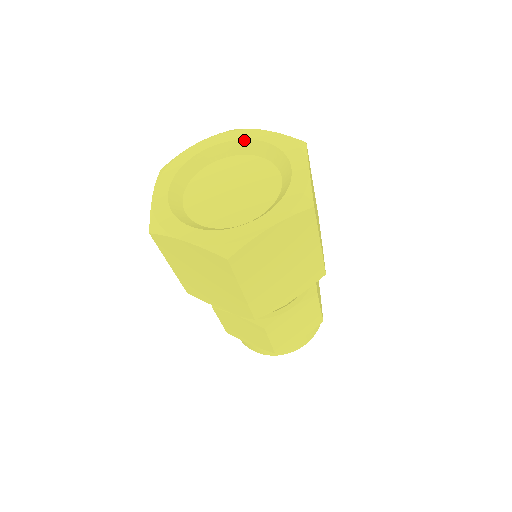
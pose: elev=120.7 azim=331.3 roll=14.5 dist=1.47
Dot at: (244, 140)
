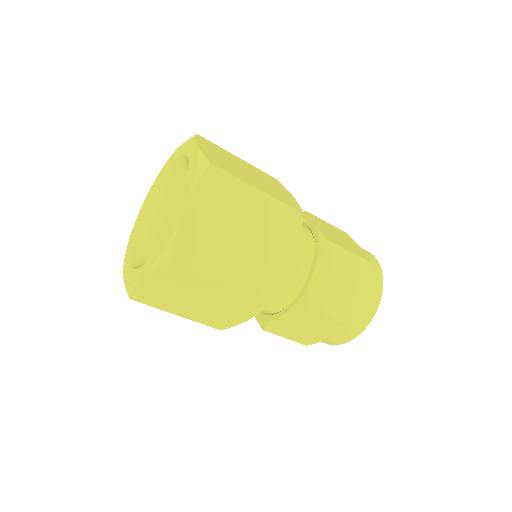
Dot at: (185, 156)
